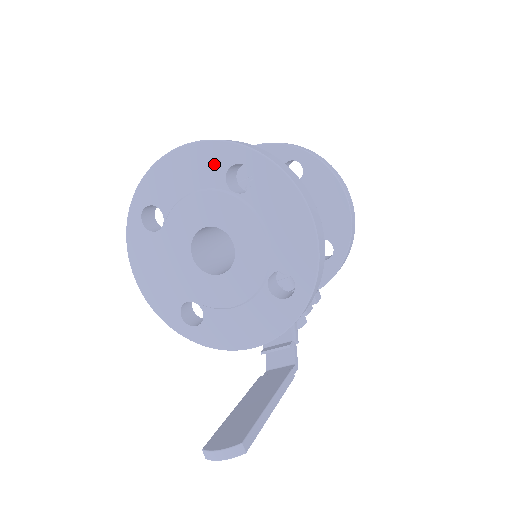
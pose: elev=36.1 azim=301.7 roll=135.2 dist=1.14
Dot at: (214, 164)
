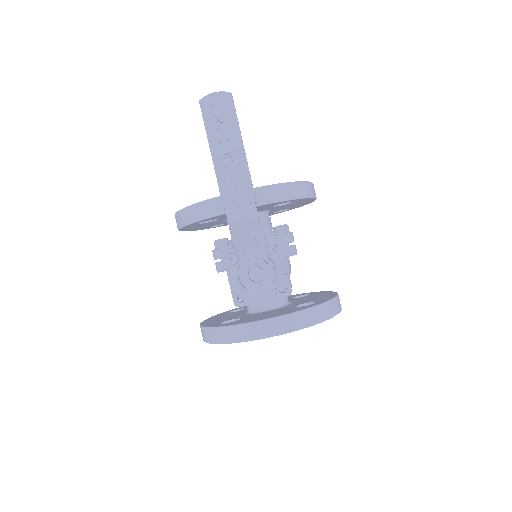
Dot at: occluded
